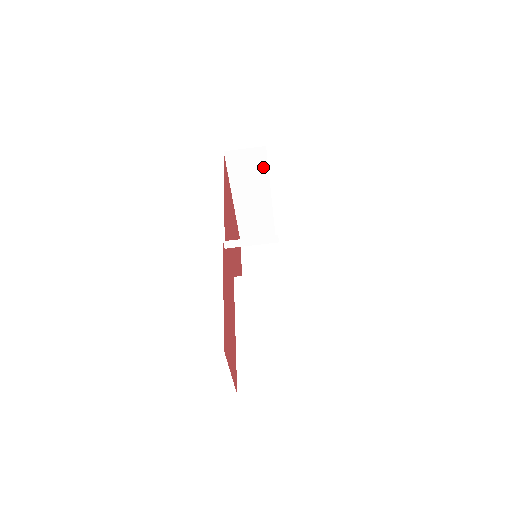
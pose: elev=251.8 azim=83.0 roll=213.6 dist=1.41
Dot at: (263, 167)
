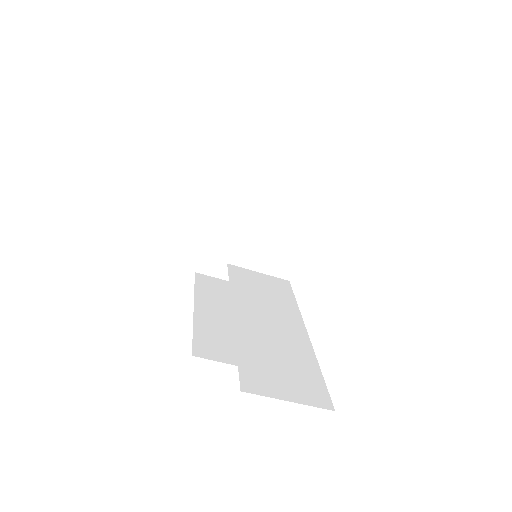
Dot at: occluded
